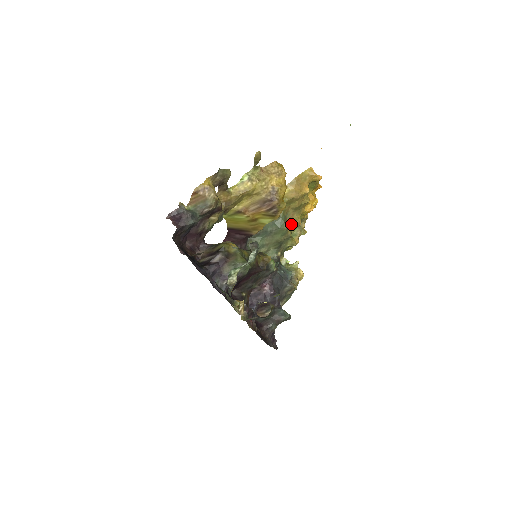
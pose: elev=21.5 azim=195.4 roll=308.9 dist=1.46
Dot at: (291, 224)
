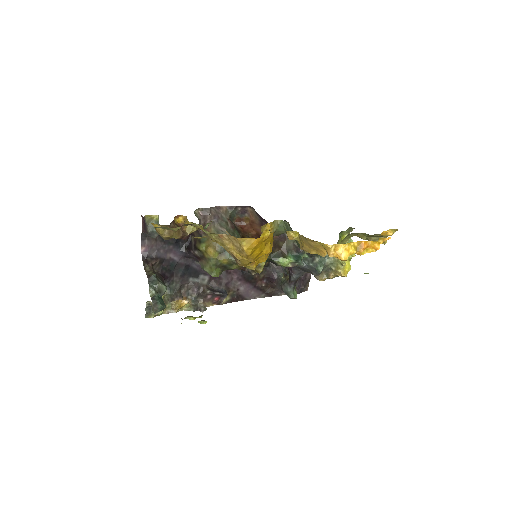
Dot at: occluded
